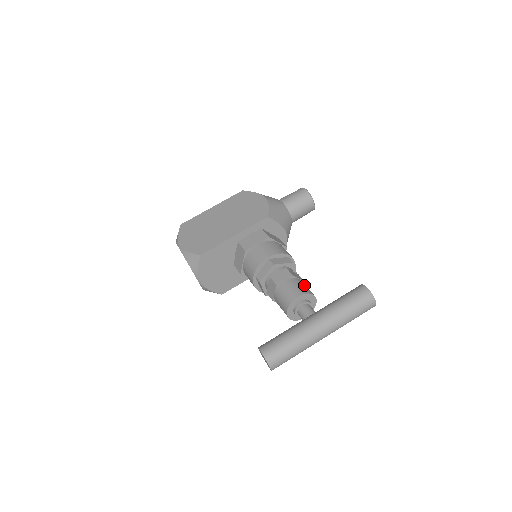
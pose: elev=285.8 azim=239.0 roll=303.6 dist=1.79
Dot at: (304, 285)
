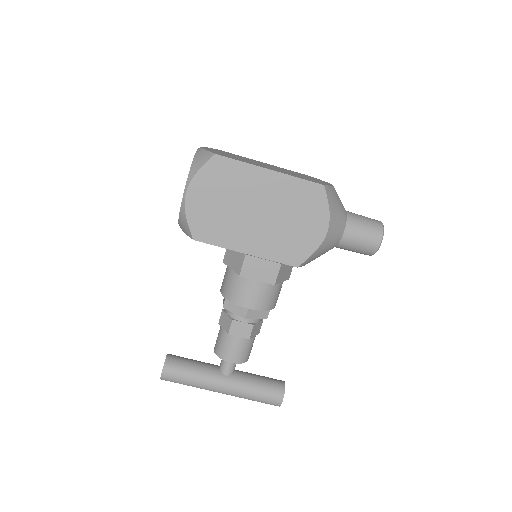
Dot at: (250, 348)
